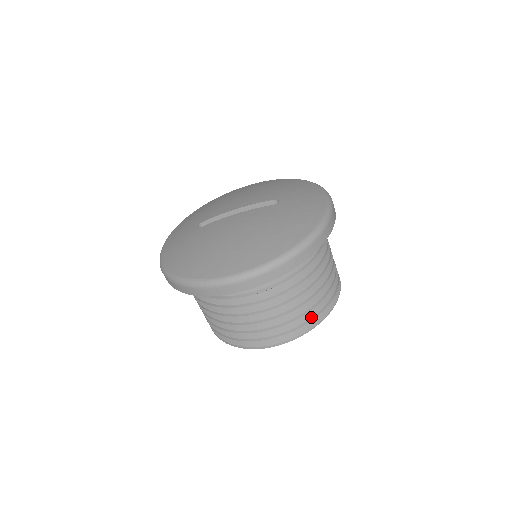
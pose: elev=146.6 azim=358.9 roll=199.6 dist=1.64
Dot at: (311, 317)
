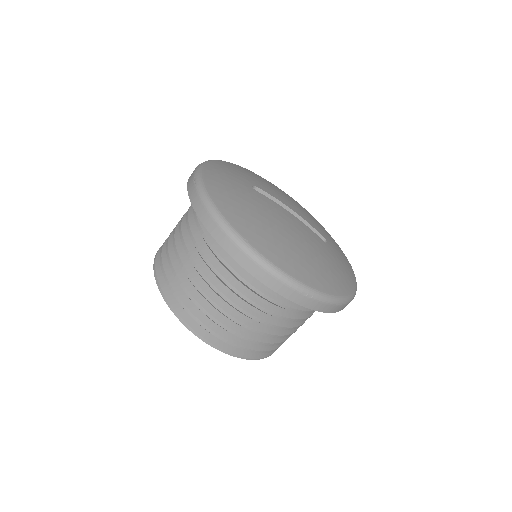
Dot at: (257, 350)
